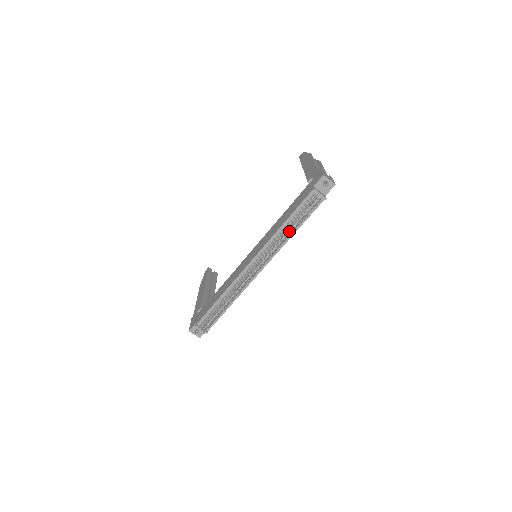
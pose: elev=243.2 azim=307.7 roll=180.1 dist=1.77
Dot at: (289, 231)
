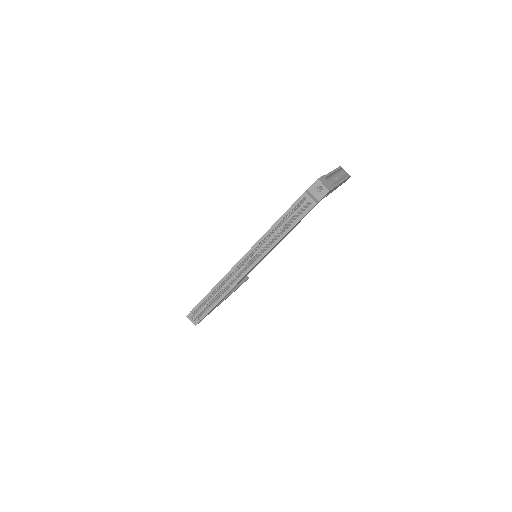
Dot at: occluded
